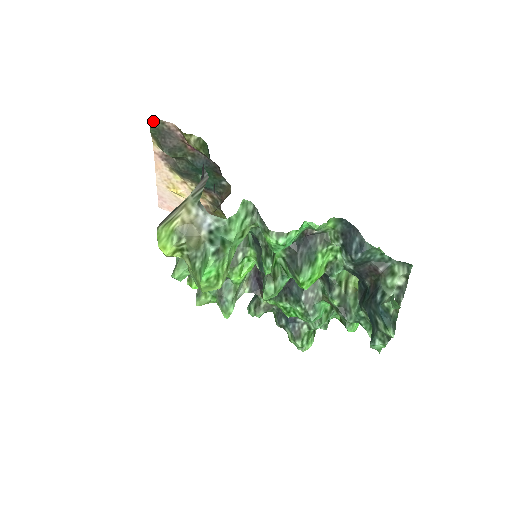
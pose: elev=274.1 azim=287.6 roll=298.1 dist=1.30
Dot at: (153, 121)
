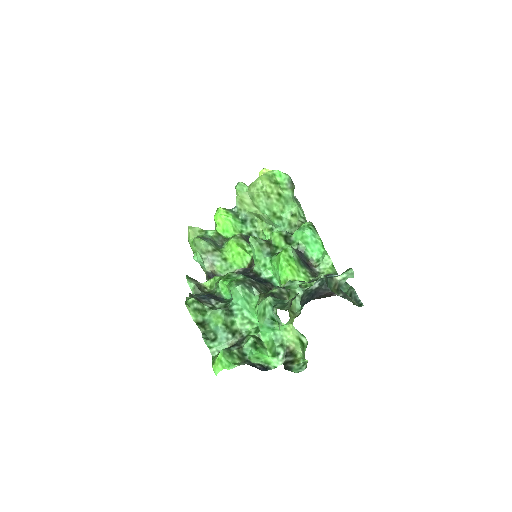
Dot at: occluded
